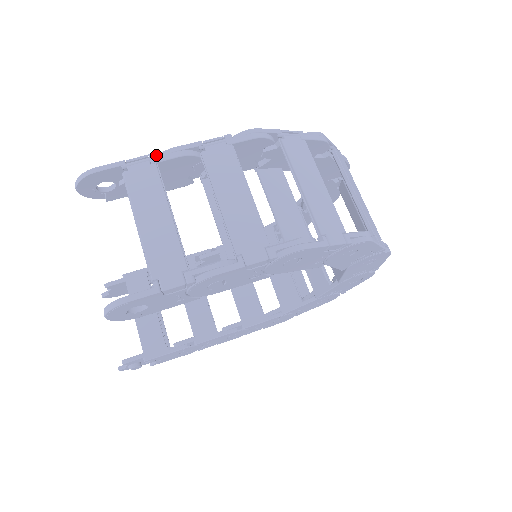
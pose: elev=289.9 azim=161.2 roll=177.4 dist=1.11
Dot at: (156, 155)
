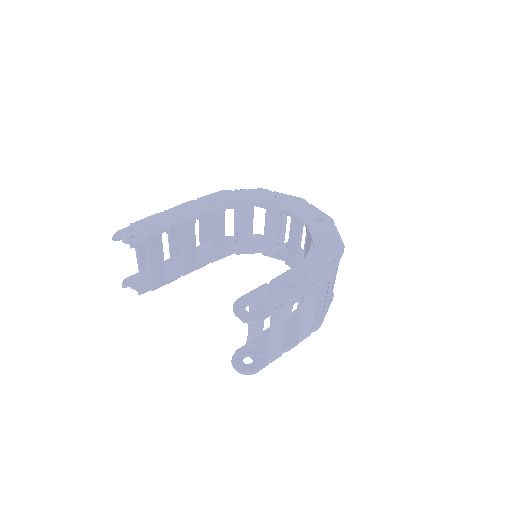
Dot at: (289, 304)
